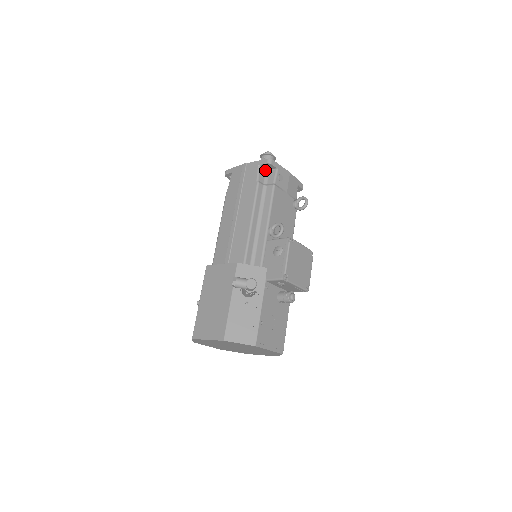
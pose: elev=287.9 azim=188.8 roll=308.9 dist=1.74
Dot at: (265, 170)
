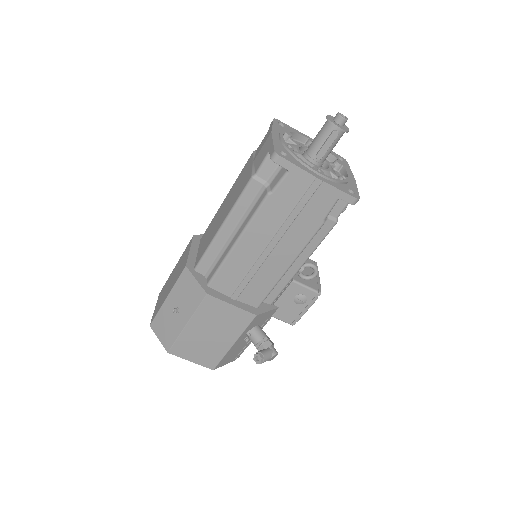
Dot at: occluded
